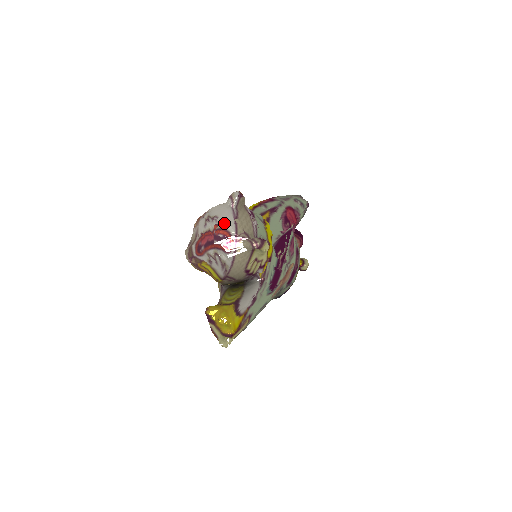
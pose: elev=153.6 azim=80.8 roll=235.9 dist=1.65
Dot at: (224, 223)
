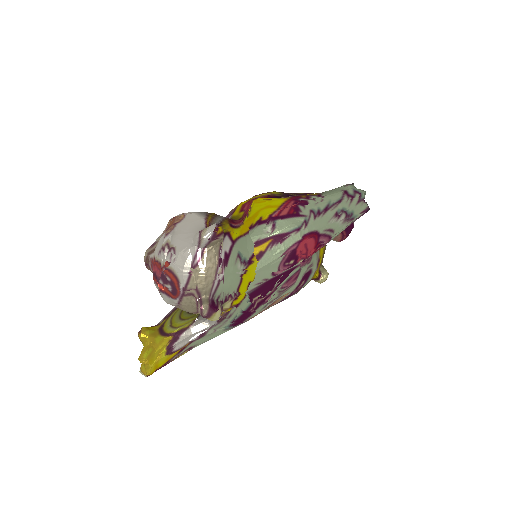
Dot at: (177, 266)
